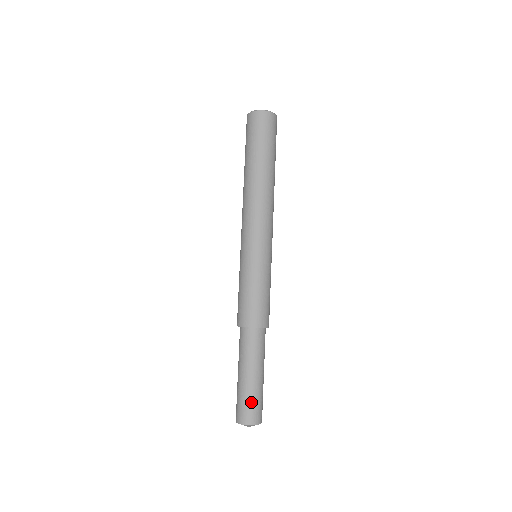
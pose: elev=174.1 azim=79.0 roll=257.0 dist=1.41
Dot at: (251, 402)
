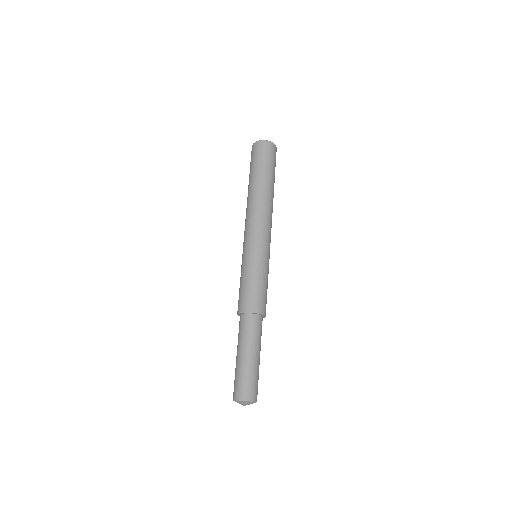
Dot at: (254, 380)
